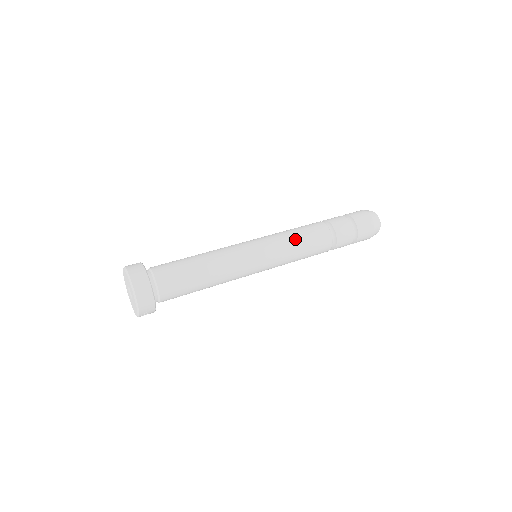
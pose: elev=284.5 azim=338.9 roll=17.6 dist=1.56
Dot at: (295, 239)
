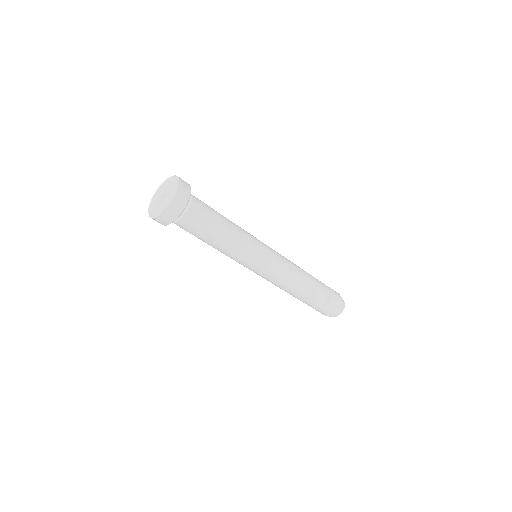
Dot at: (290, 270)
